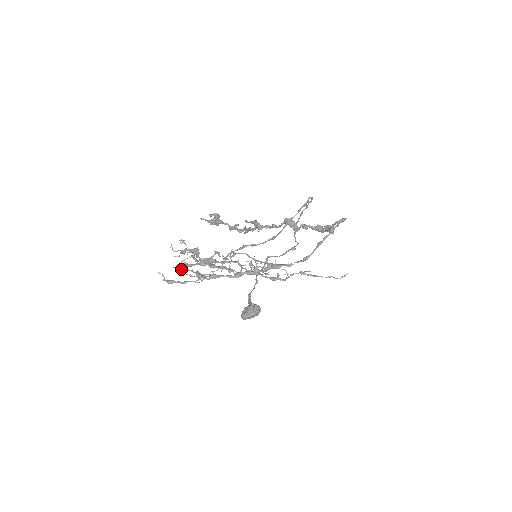
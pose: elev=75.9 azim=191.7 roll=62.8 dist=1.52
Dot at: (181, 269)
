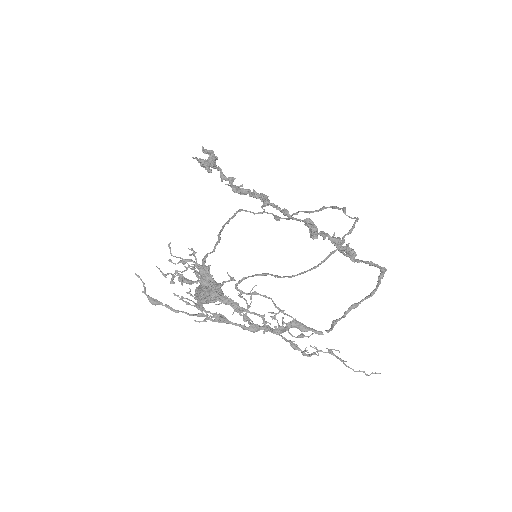
Dot at: (172, 282)
